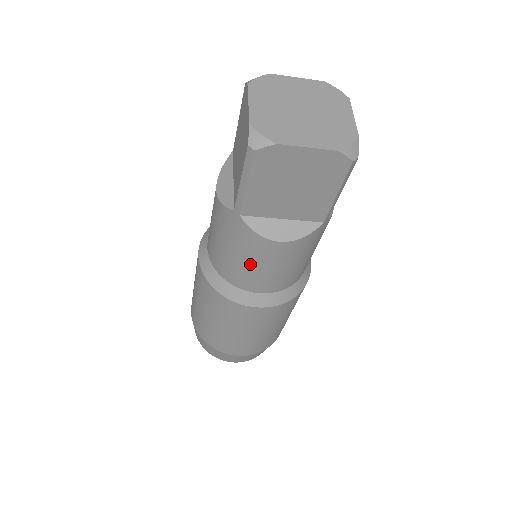
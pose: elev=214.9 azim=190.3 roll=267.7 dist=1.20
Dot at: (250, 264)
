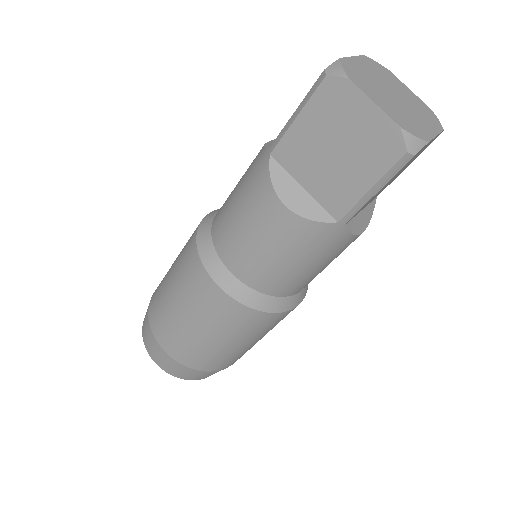
Dot at: (243, 222)
